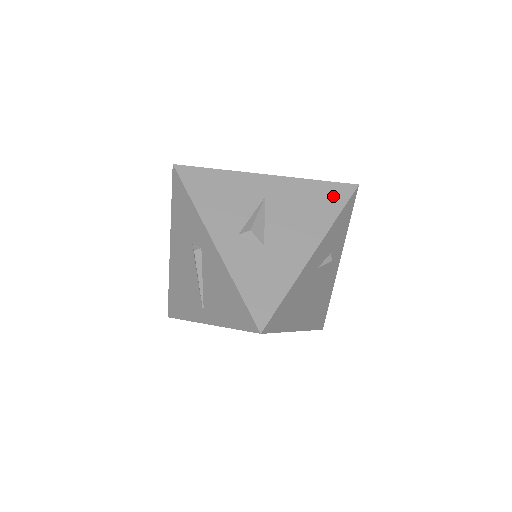
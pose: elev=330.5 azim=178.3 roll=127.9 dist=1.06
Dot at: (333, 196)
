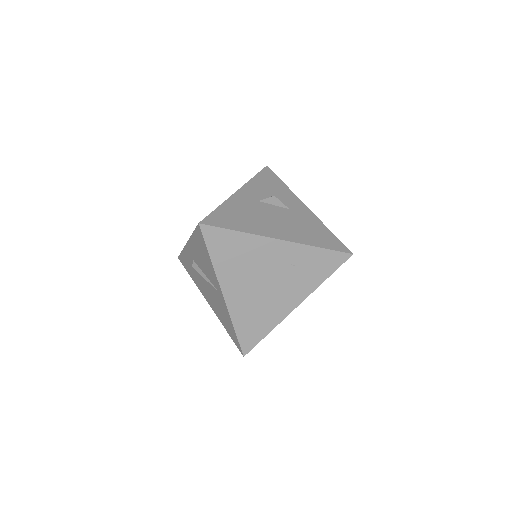
Dot at: occluded
